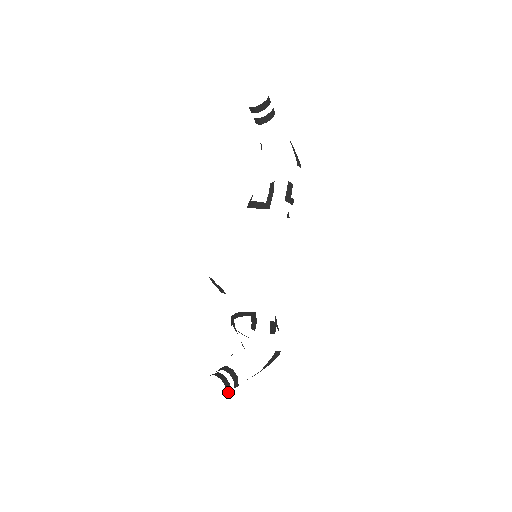
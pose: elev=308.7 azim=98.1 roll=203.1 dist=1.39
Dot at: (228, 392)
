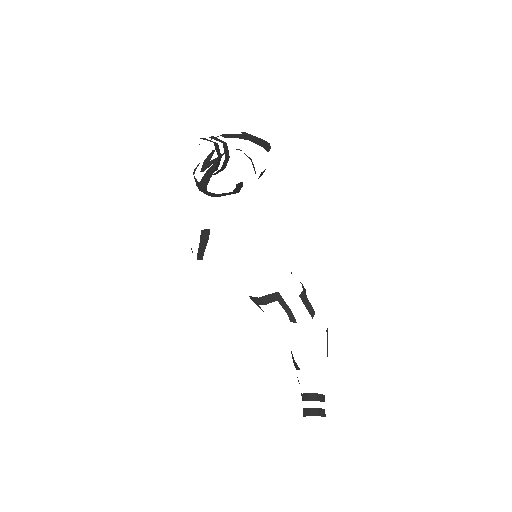
Dot at: occluded
